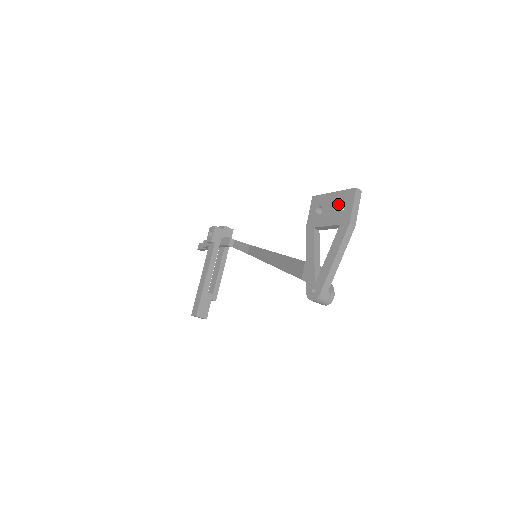
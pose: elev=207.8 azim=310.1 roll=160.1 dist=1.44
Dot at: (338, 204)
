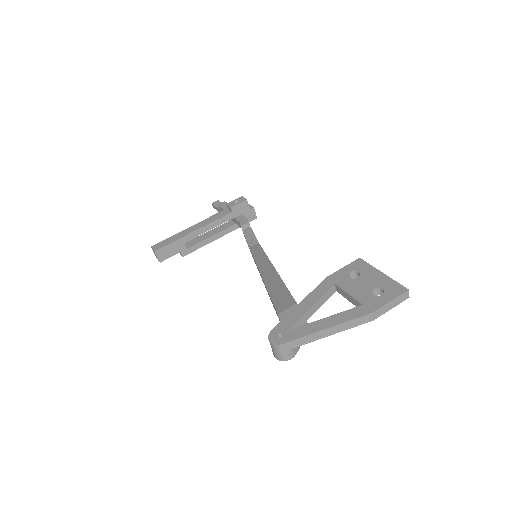
Dot at: (378, 286)
